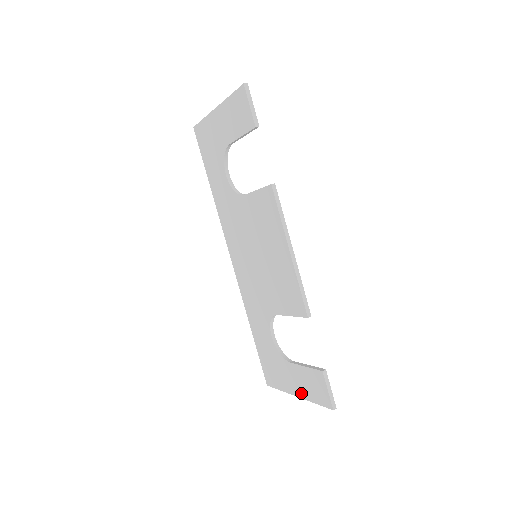
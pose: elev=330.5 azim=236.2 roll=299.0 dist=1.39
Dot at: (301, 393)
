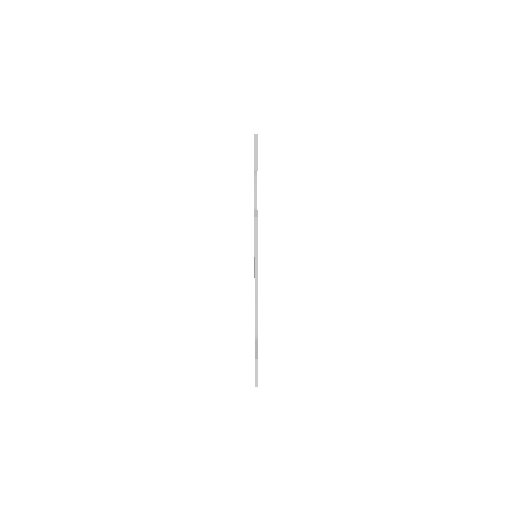
Dot at: occluded
